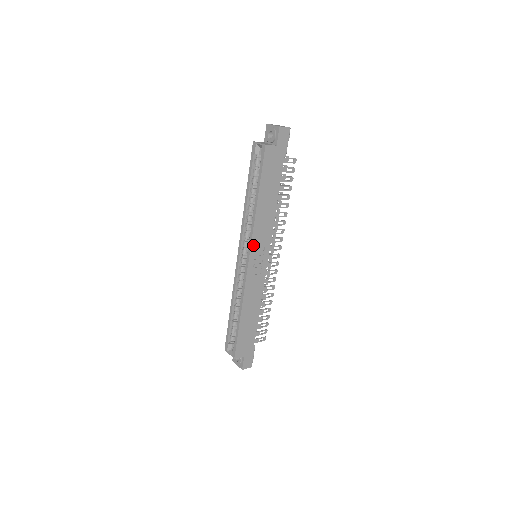
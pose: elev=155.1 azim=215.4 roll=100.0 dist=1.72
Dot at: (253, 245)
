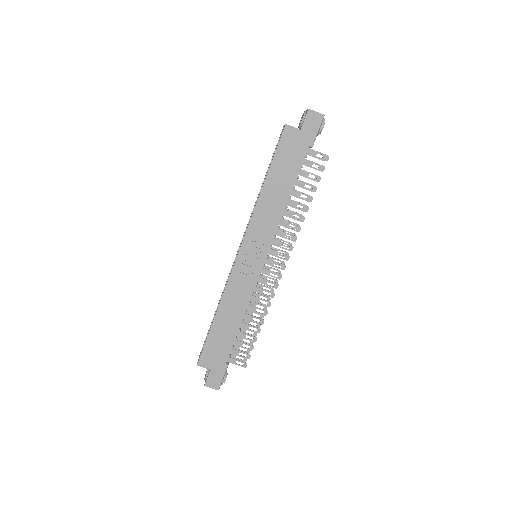
Dot at: (248, 236)
